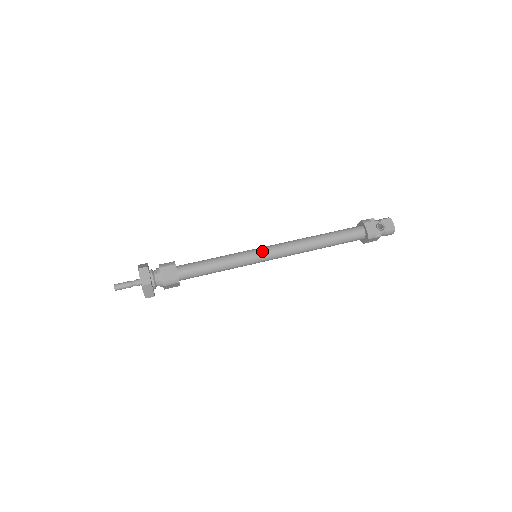
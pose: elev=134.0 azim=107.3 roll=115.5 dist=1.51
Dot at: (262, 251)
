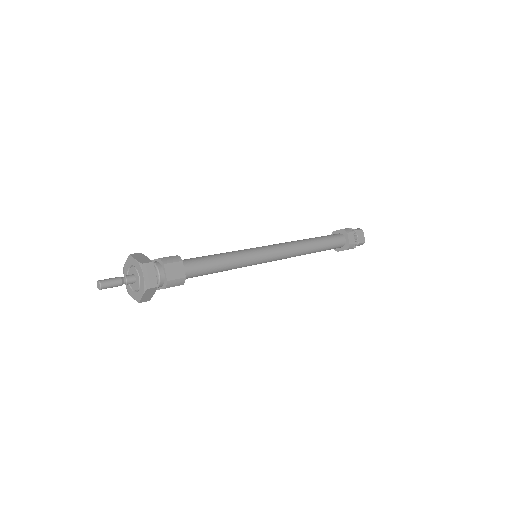
Dot at: (266, 252)
